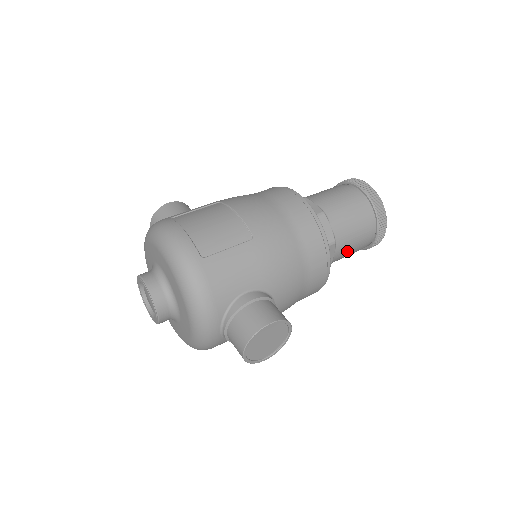
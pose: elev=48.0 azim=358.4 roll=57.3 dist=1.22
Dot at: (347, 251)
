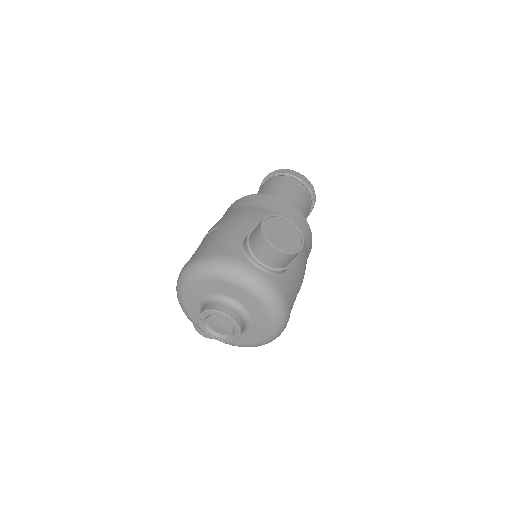
Dot at: (295, 199)
